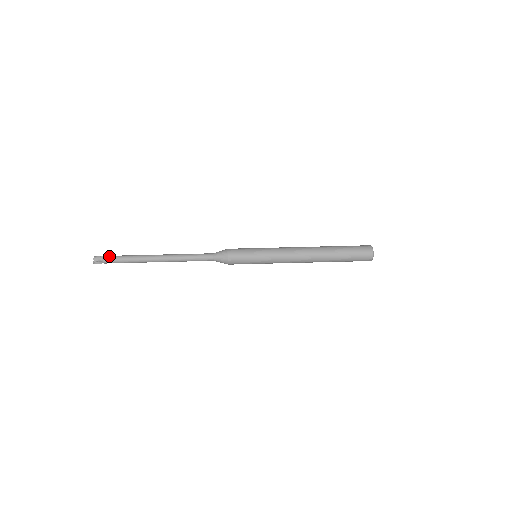
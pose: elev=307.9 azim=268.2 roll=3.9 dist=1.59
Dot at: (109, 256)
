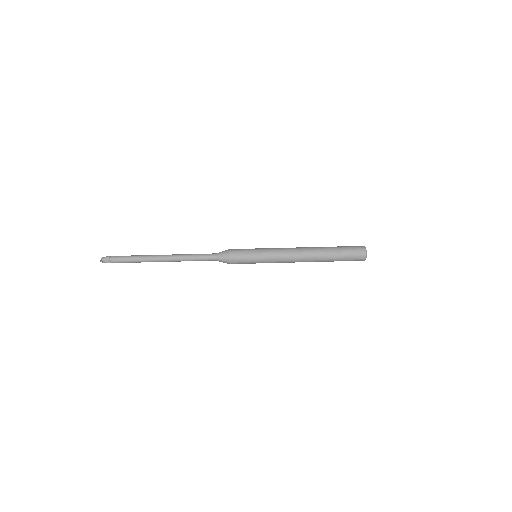
Dot at: occluded
